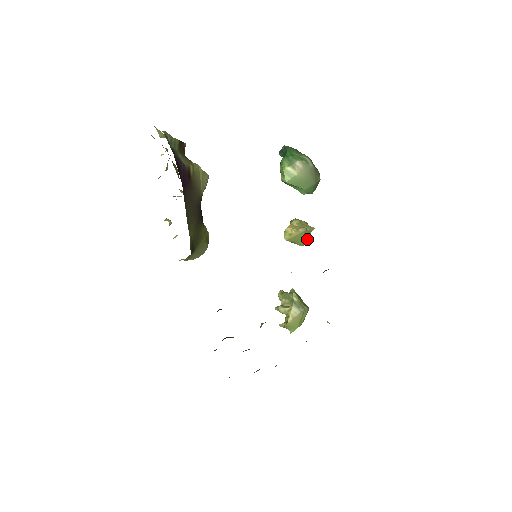
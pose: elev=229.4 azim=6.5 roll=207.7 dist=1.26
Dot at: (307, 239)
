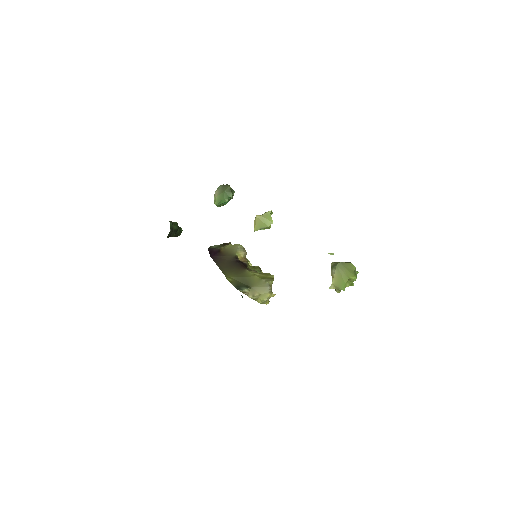
Dot at: (271, 220)
